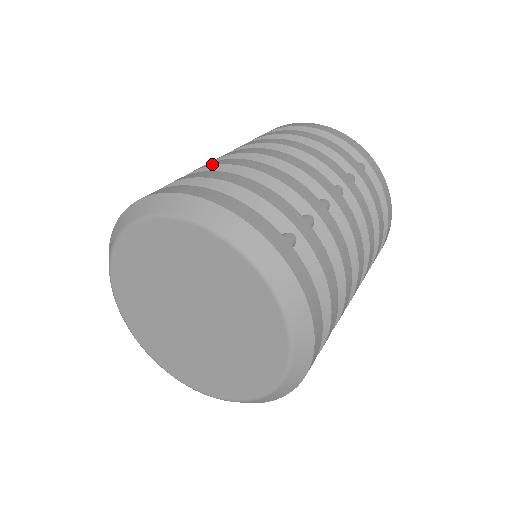
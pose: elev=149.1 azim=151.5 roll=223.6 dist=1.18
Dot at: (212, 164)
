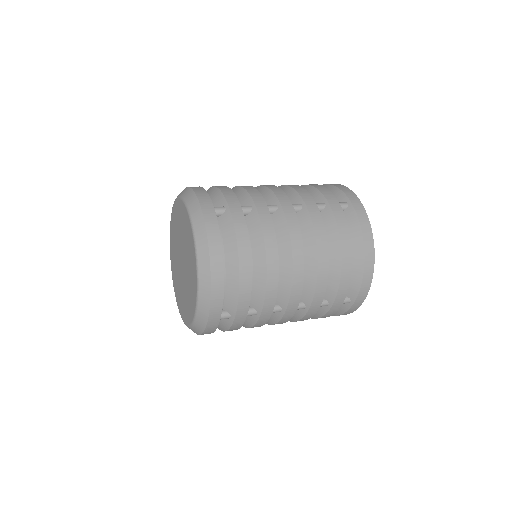
Dot at: occluded
